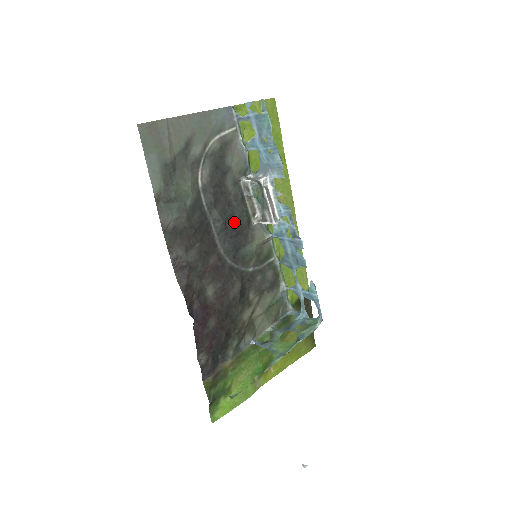
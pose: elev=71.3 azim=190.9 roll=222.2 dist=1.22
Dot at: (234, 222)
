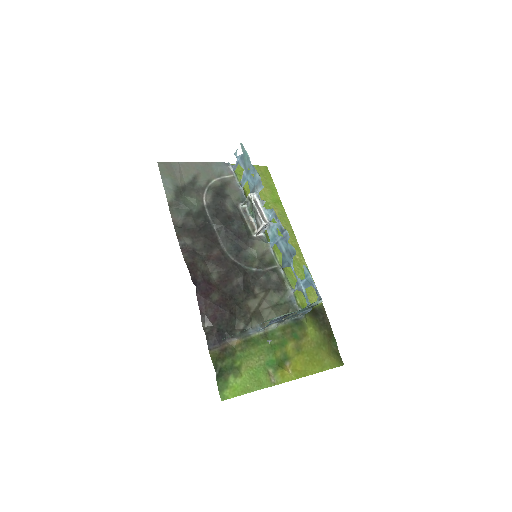
Dot at: (234, 229)
